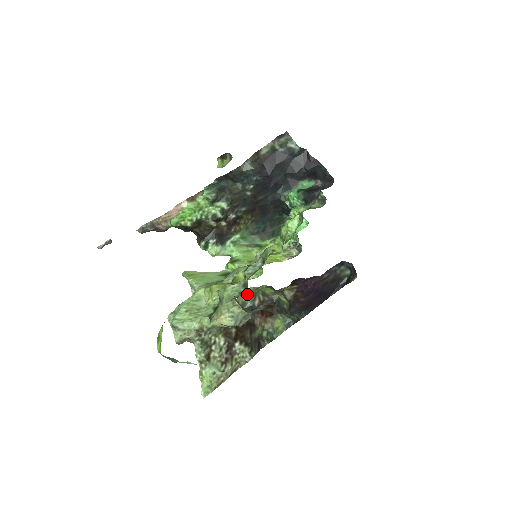
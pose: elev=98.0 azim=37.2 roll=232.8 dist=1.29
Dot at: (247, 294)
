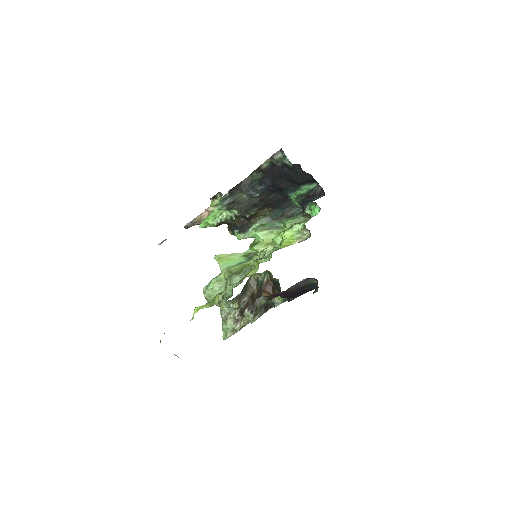
Dot at: (258, 274)
